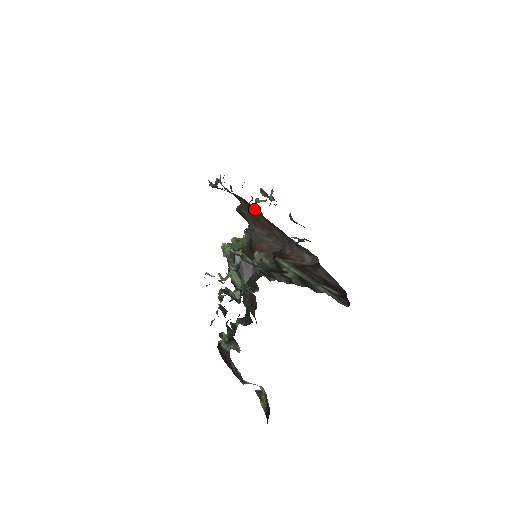
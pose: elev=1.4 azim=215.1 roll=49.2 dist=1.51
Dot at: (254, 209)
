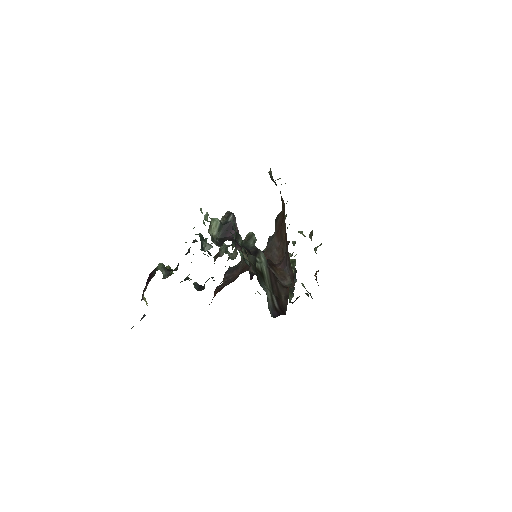
Dot at: occluded
